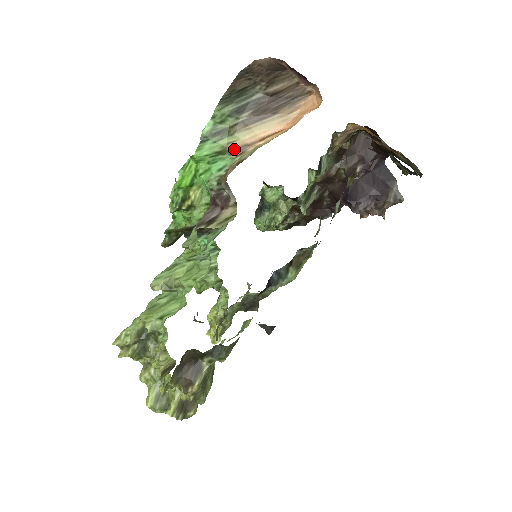
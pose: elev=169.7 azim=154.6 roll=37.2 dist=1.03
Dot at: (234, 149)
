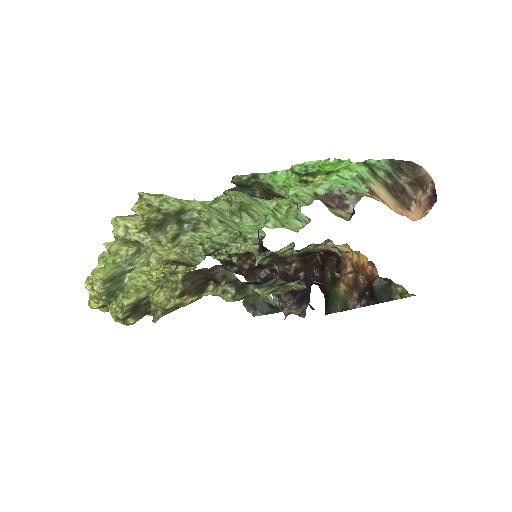
Dot at: (370, 188)
